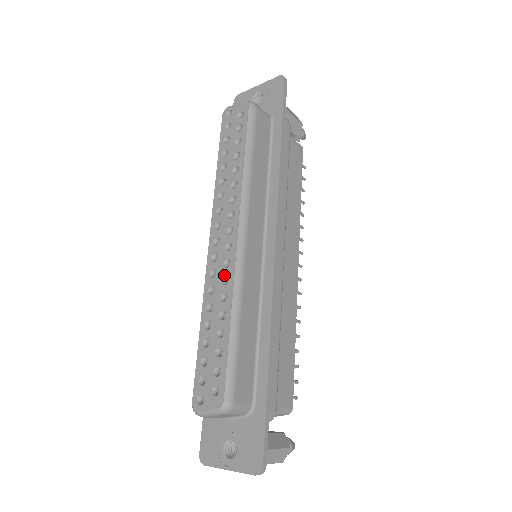
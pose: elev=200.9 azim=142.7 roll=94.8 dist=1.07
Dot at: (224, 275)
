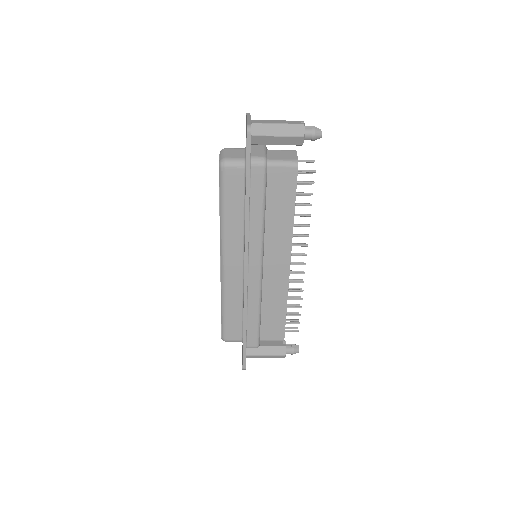
Dot at: occluded
